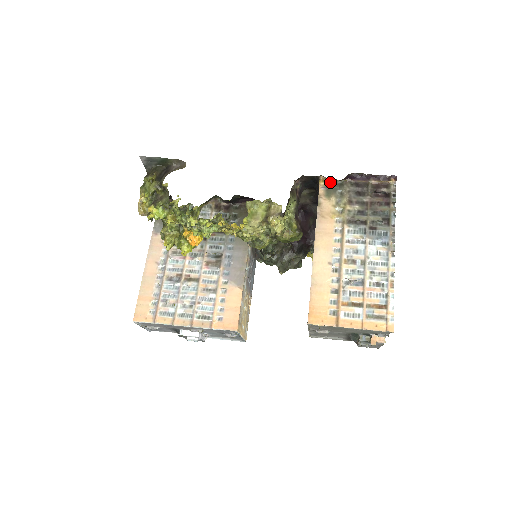
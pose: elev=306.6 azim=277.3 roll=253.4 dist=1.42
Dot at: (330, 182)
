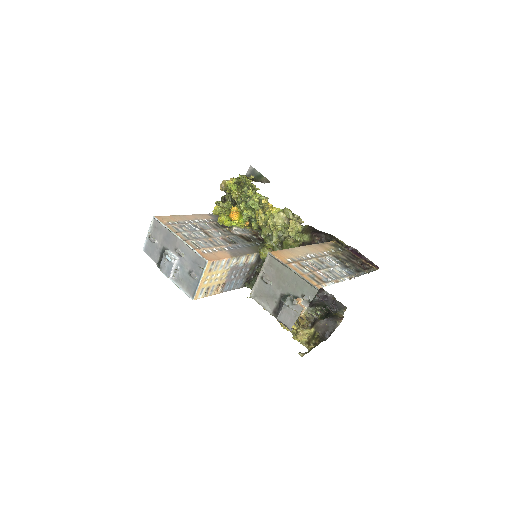
Dot at: (338, 245)
